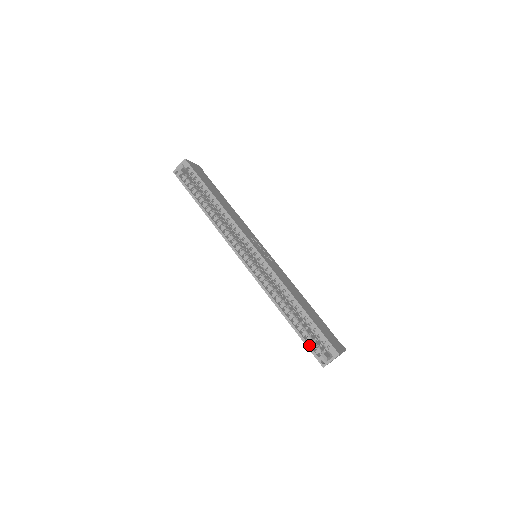
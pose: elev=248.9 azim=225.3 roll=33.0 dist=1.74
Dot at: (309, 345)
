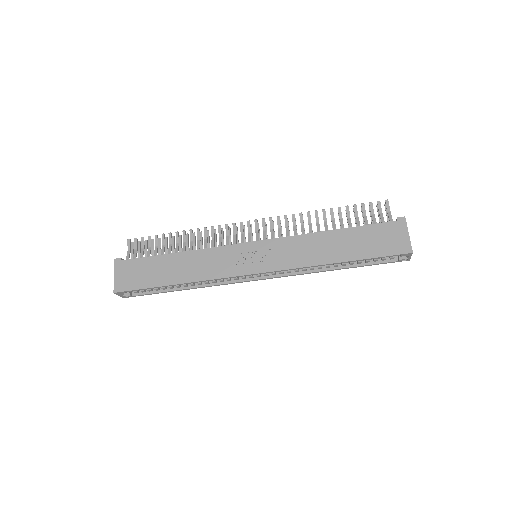
Dot at: (381, 263)
